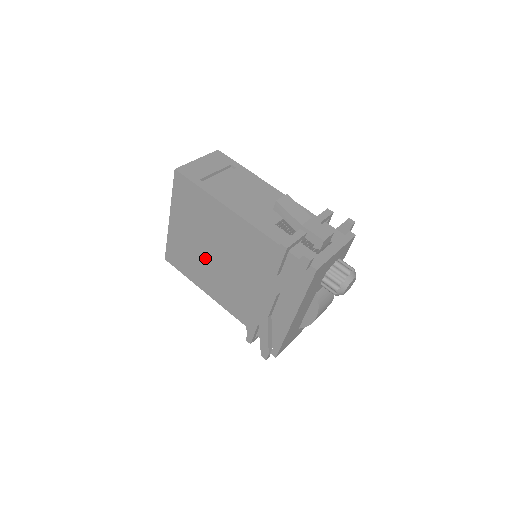
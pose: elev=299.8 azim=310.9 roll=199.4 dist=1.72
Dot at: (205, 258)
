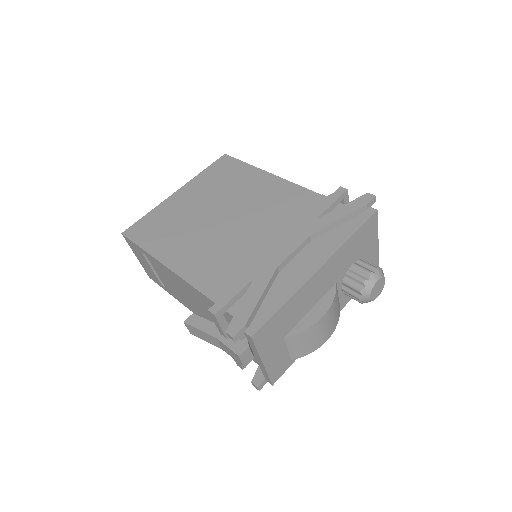
Dot at: (202, 223)
